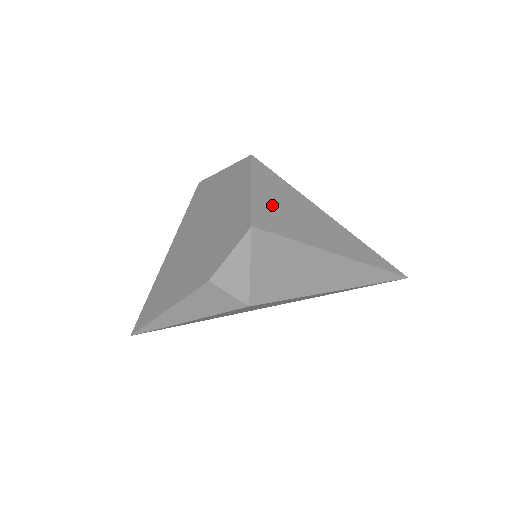
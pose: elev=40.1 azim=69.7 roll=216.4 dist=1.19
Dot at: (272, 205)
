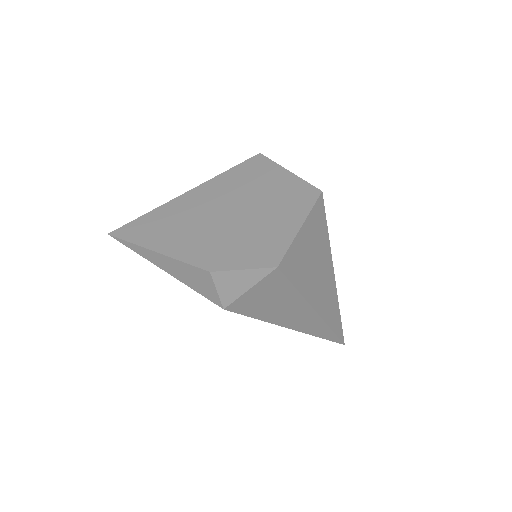
Dot at: (304, 250)
